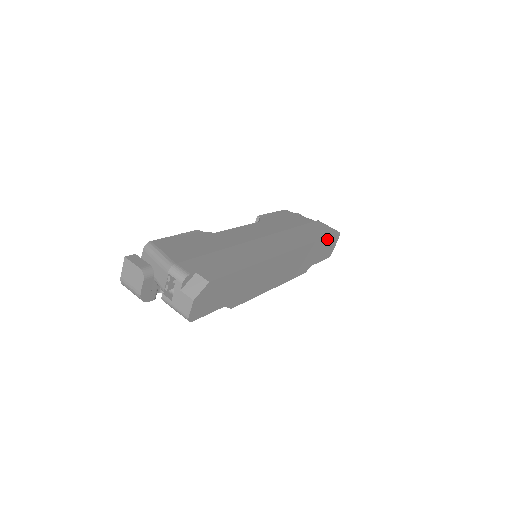
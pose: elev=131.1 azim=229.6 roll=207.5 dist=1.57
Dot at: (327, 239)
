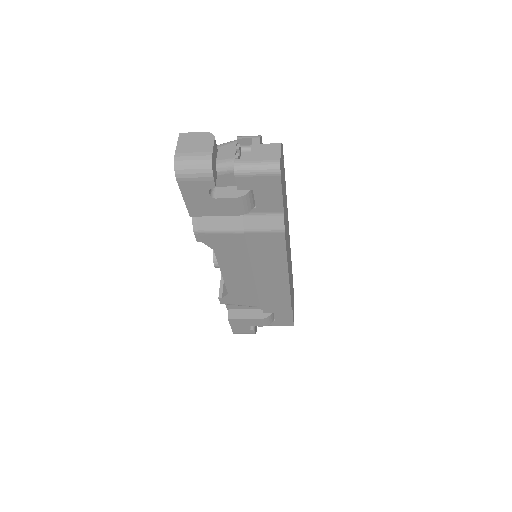
Dot at: occluded
